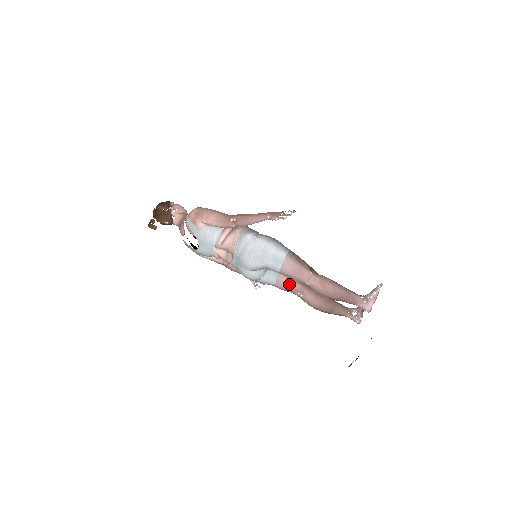
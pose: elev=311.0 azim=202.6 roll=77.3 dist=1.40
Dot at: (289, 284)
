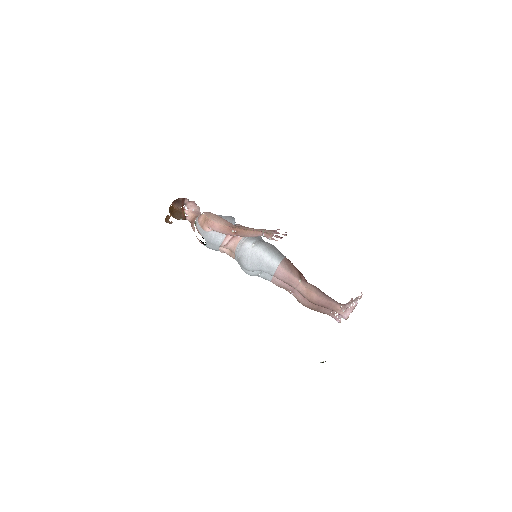
Dot at: (282, 284)
